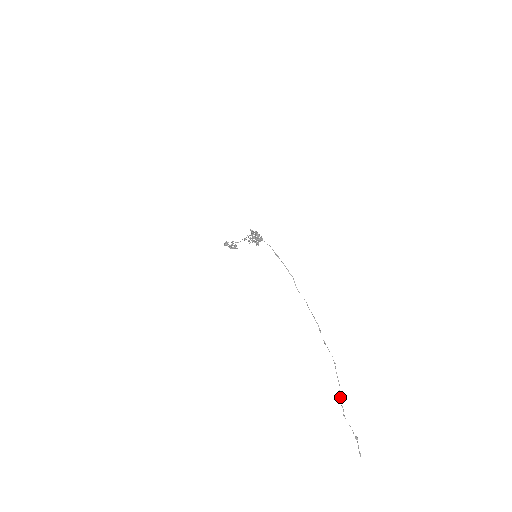
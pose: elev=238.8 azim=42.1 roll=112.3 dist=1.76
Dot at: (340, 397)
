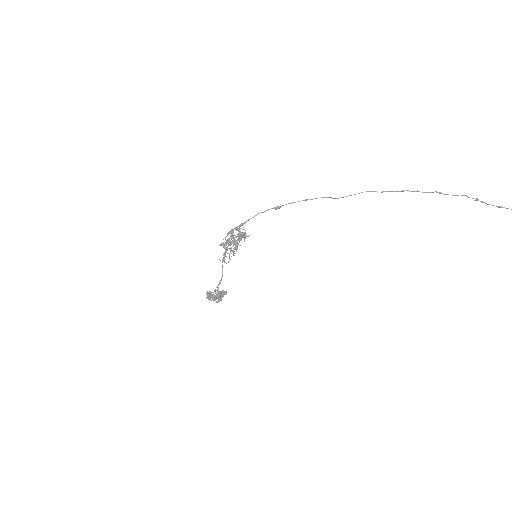
Dot at: out of frame
